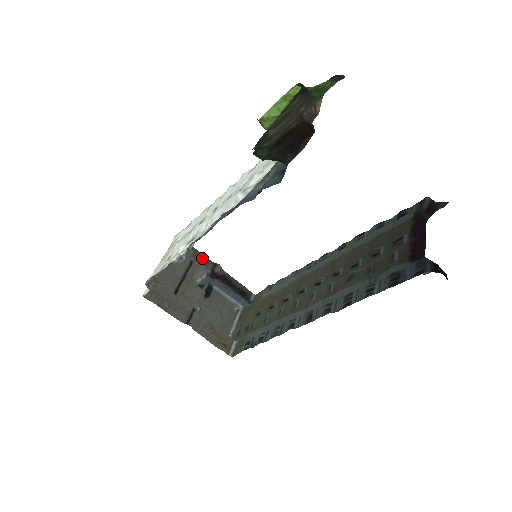
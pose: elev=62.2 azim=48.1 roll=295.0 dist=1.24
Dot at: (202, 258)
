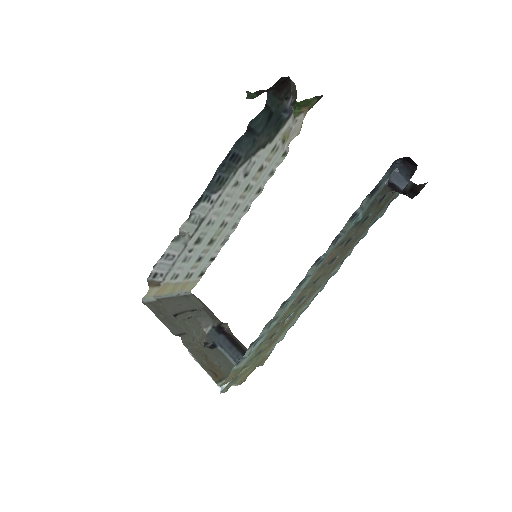
Dot at: (211, 314)
